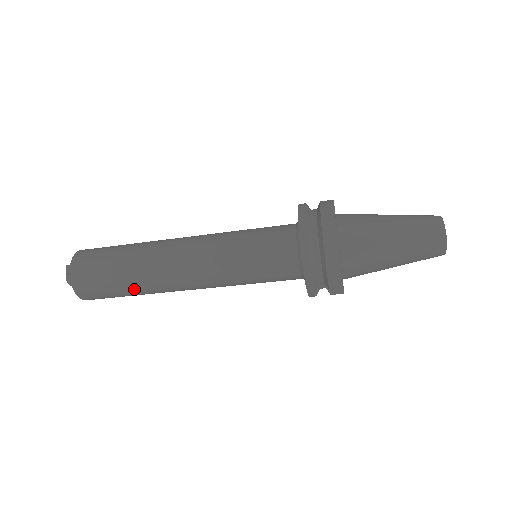
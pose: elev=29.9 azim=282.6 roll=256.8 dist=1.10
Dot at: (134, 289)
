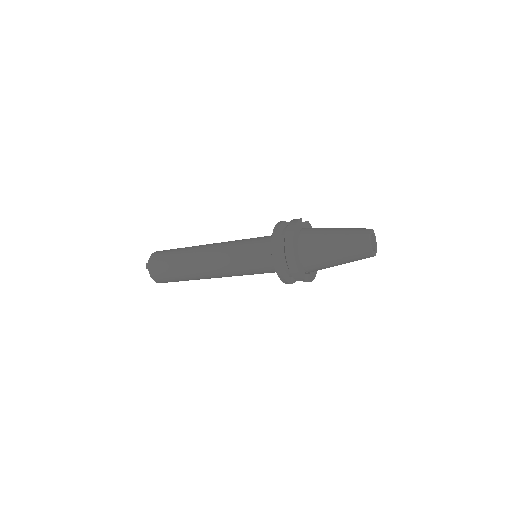
Dot at: (185, 278)
